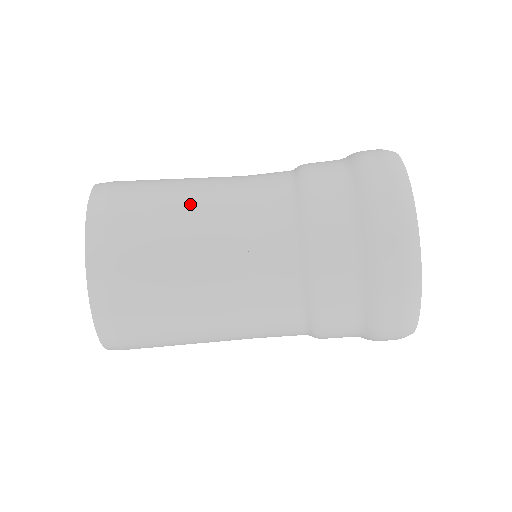
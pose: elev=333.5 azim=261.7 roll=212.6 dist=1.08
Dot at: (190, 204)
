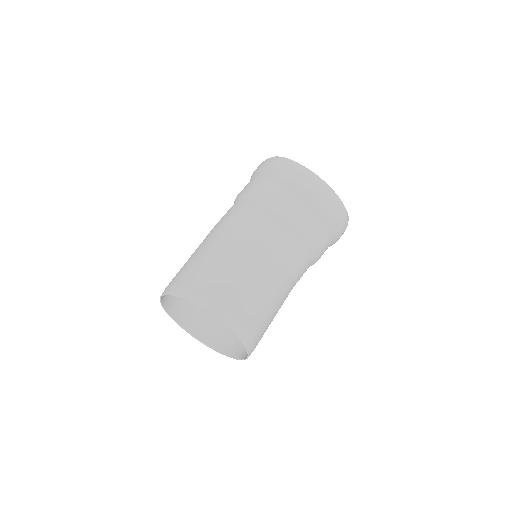
Dot at: (234, 260)
